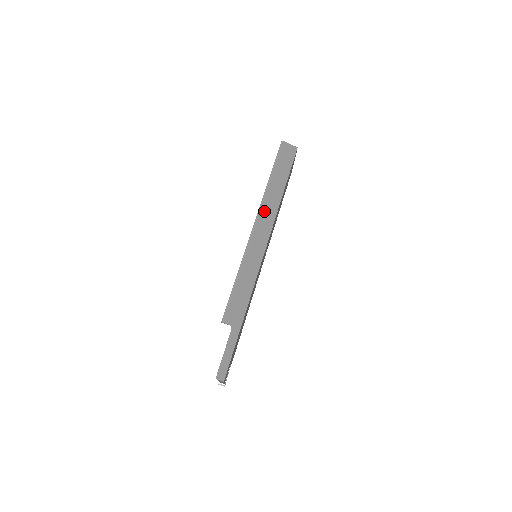
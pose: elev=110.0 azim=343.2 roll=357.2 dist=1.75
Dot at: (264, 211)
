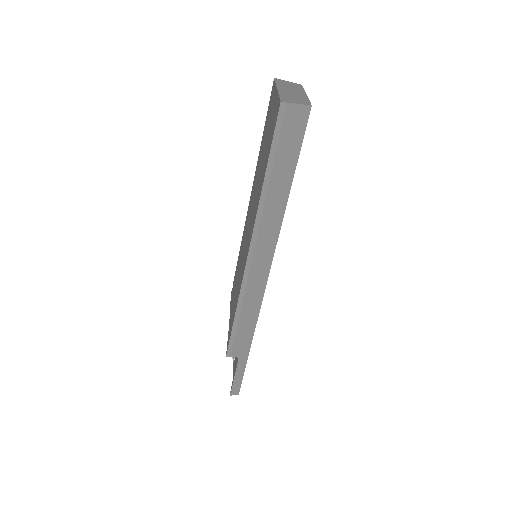
Dot at: (261, 232)
